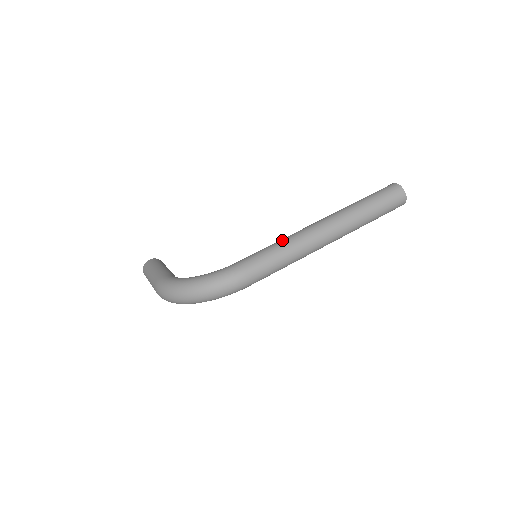
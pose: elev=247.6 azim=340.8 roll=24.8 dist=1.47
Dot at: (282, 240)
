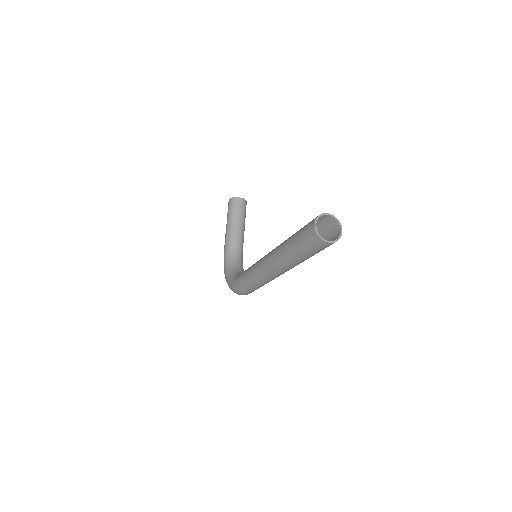
Dot at: (250, 271)
